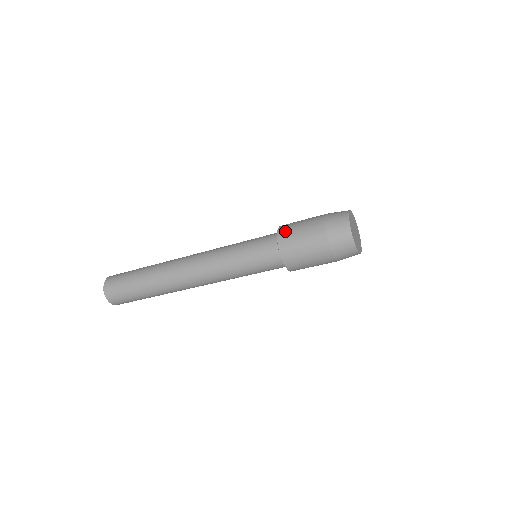
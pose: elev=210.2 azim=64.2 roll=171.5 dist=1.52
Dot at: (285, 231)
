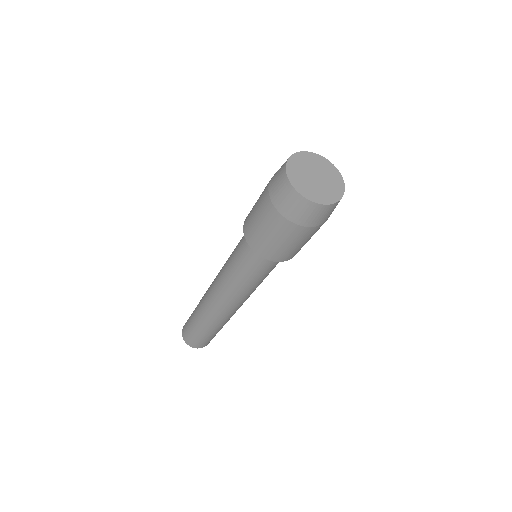
Dot at: (254, 242)
